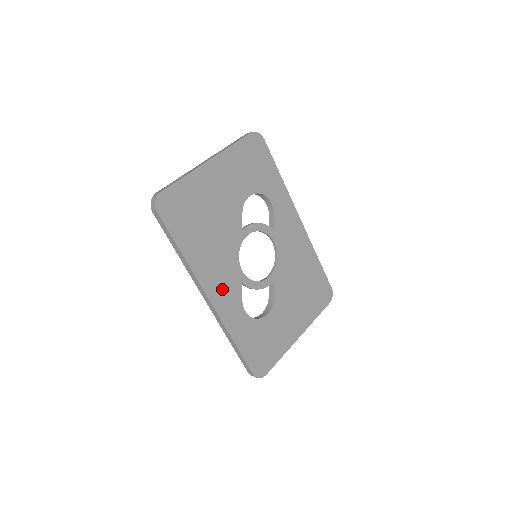
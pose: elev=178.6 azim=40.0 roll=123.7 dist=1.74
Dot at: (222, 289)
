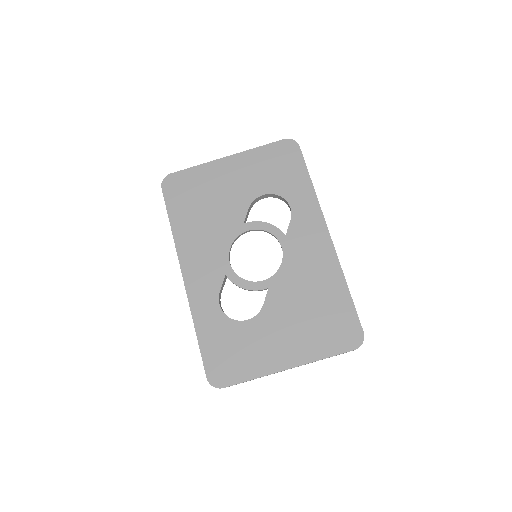
Dot at: (200, 272)
